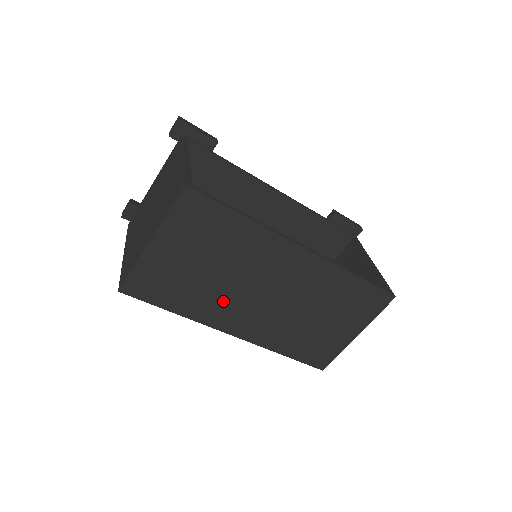
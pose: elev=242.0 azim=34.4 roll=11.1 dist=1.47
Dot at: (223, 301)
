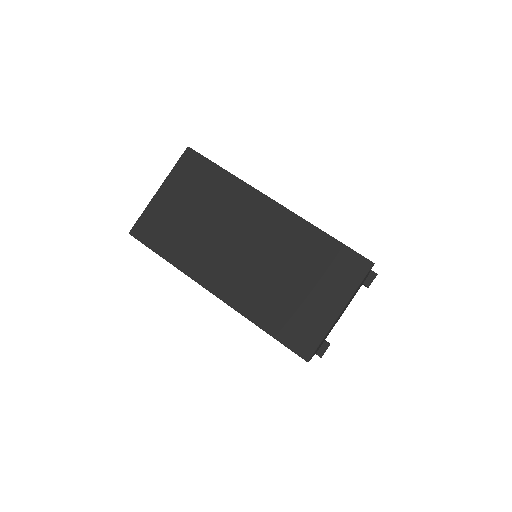
Dot at: (206, 251)
